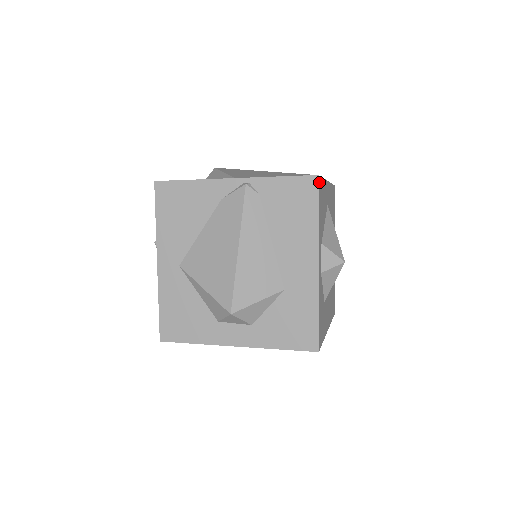
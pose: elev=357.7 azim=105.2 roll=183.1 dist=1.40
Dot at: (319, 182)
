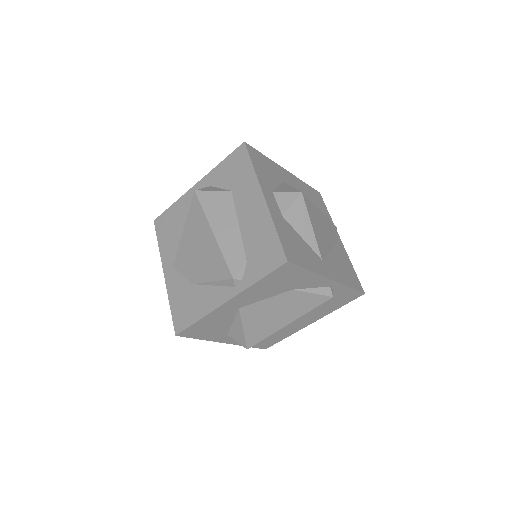
Dot at: (183, 334)
